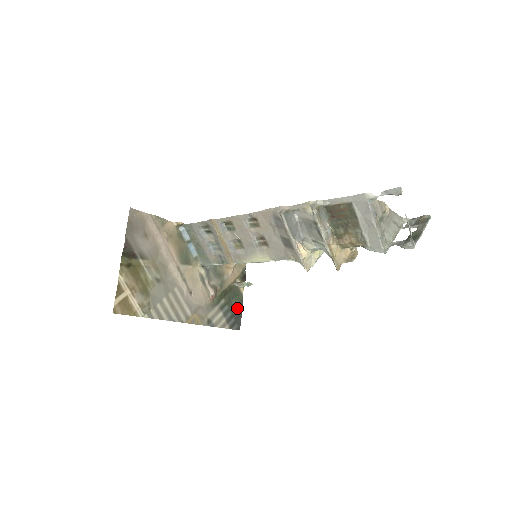
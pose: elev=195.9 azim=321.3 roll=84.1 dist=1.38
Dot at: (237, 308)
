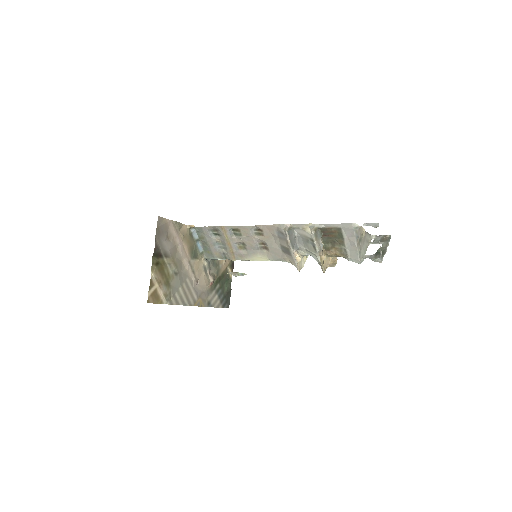
Dot at: (227, 291)
